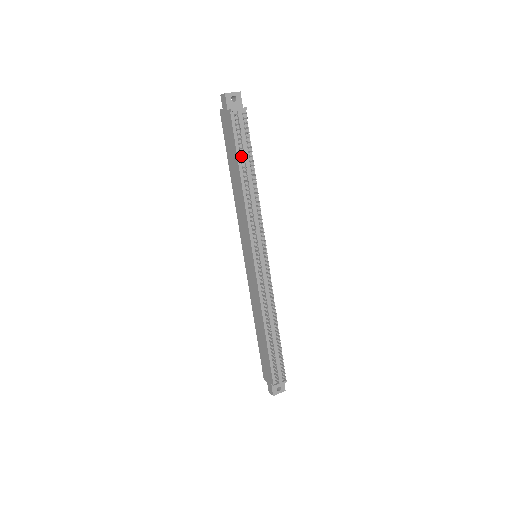
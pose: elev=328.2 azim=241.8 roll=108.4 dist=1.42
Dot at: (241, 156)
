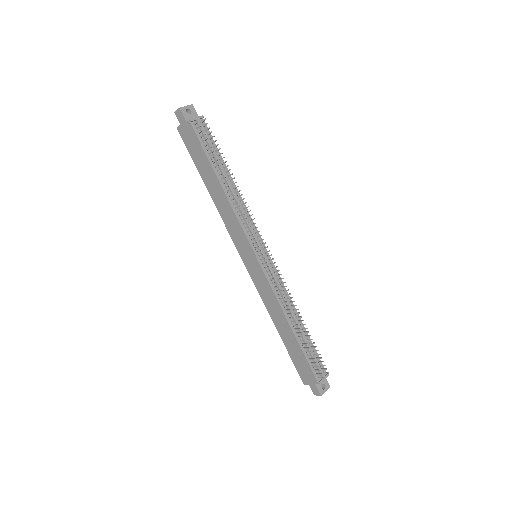
Dot at: (213, 161)
